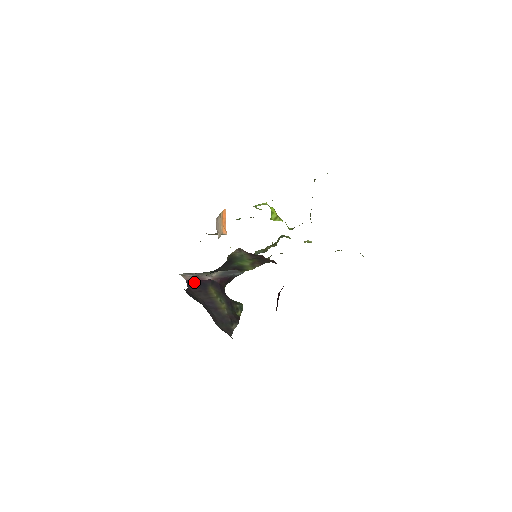
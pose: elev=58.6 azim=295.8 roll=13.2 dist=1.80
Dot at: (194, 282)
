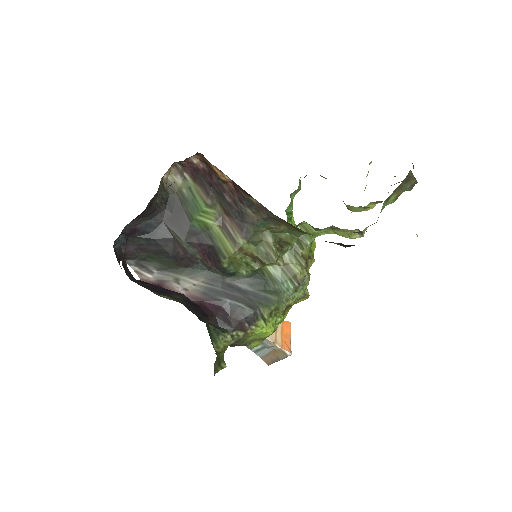
Dot at: (152, 285)
